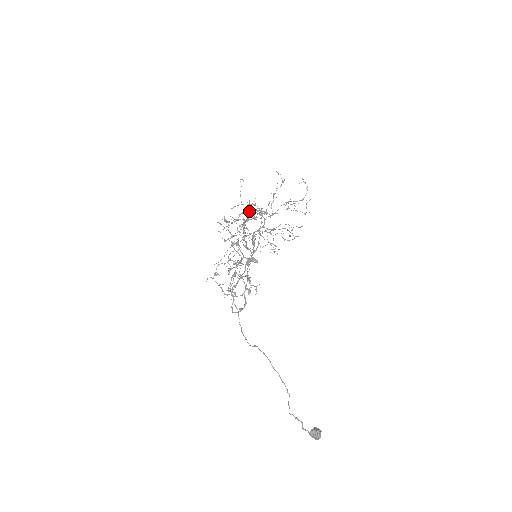
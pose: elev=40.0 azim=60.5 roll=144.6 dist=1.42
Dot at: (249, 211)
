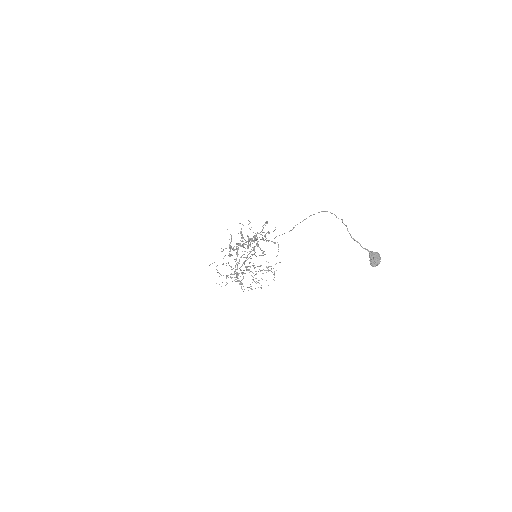
Dot at: (242, 236)
